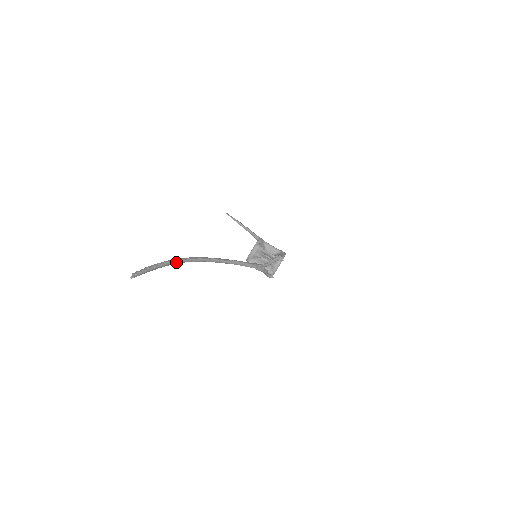
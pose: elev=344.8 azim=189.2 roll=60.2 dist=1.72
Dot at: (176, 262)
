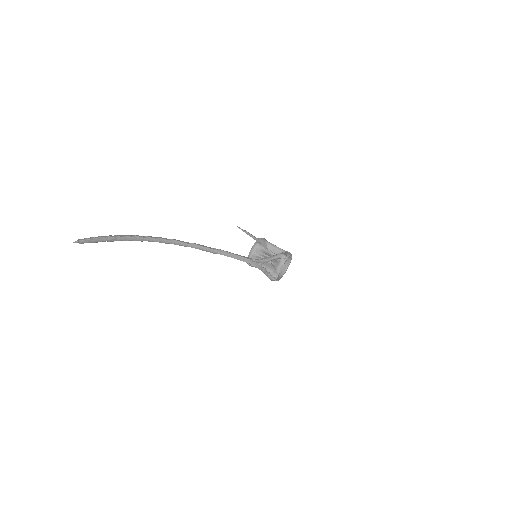
Dot at: (140, 238)
